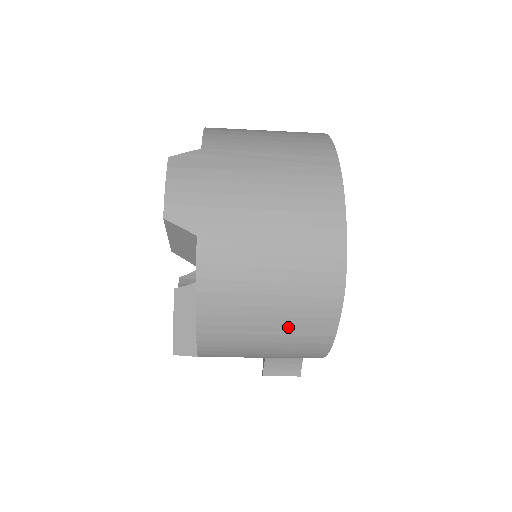
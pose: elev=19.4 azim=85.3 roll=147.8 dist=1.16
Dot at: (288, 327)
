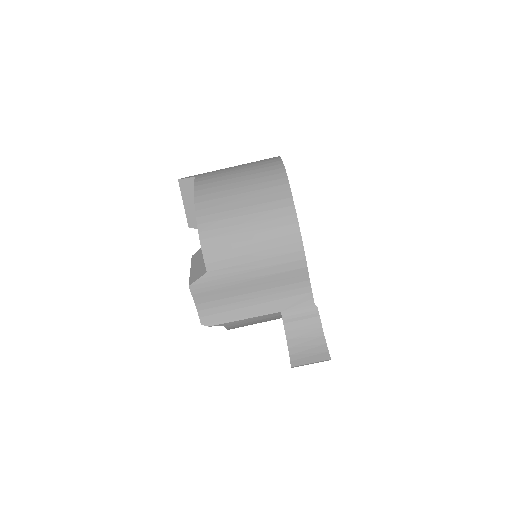
Dot at: (256, 198)
